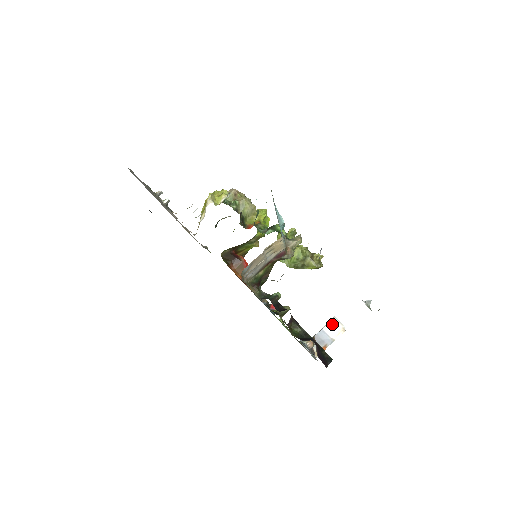
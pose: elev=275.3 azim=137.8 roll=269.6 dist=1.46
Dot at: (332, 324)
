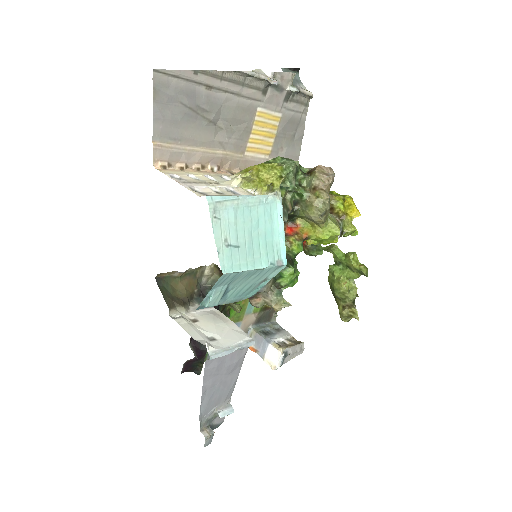
Dot at: (276, 353)
